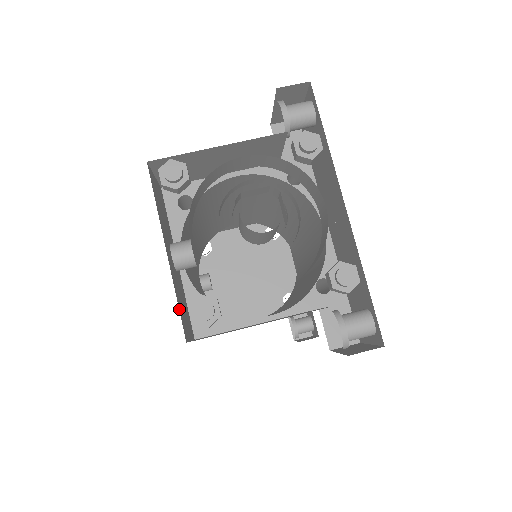
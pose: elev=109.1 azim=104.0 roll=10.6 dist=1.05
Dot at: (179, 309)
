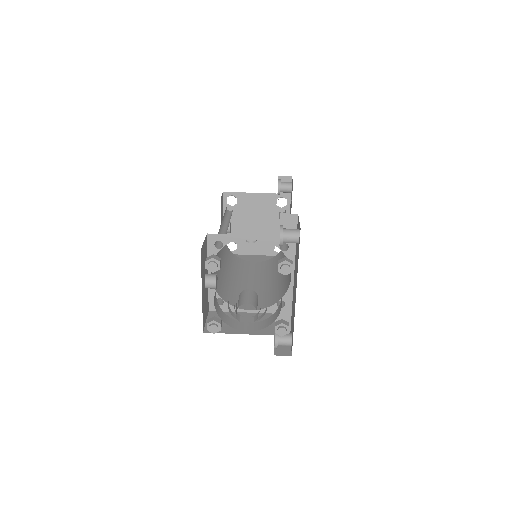
Dot at: (203, 318)
